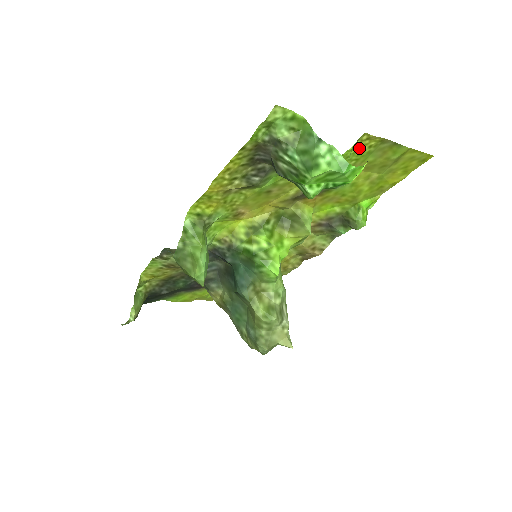
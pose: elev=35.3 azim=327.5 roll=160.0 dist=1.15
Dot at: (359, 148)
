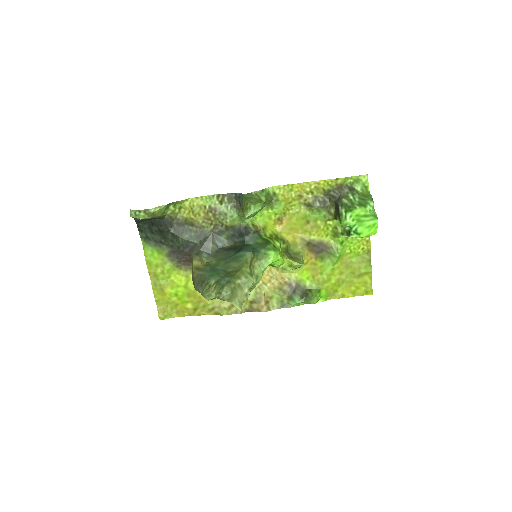
Dot at: (360, 243)
